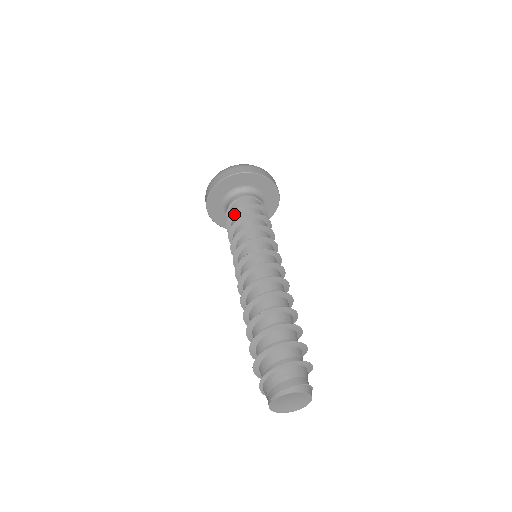
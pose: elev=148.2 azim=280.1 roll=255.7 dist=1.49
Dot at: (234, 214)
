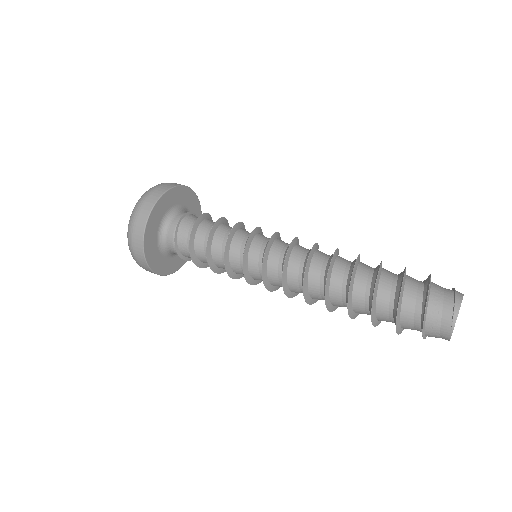
Dot at: (192, 243)
